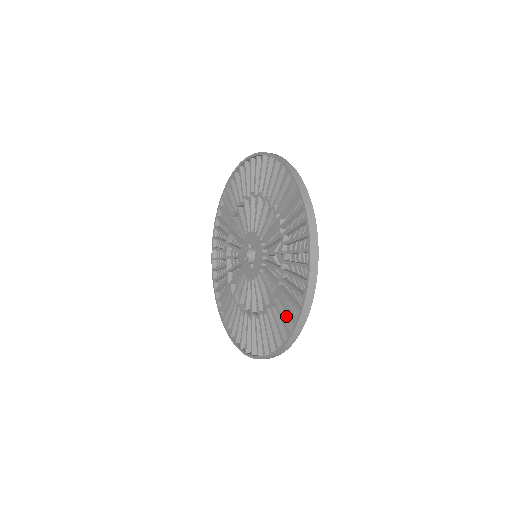
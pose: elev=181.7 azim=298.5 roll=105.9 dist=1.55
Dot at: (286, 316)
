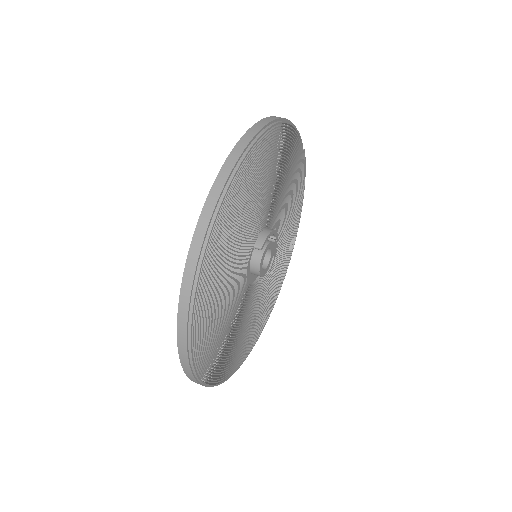
Dot at: occluded
